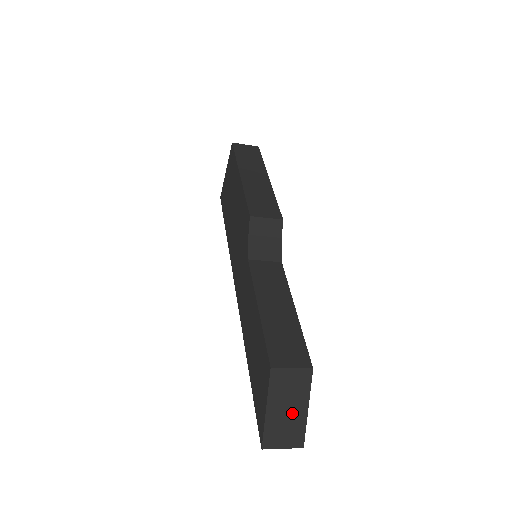
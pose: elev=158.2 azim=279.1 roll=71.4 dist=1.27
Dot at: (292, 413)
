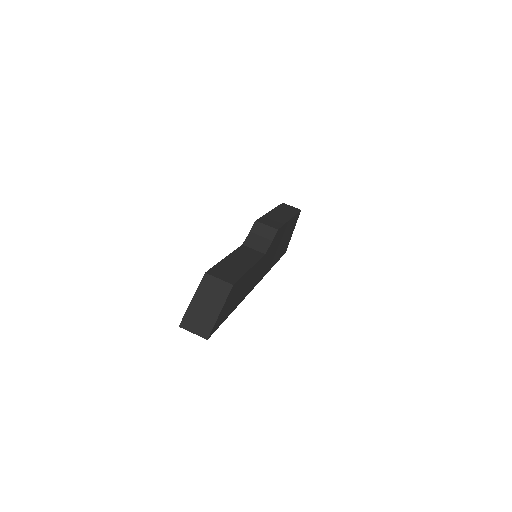
Dot at: (208, 310)
